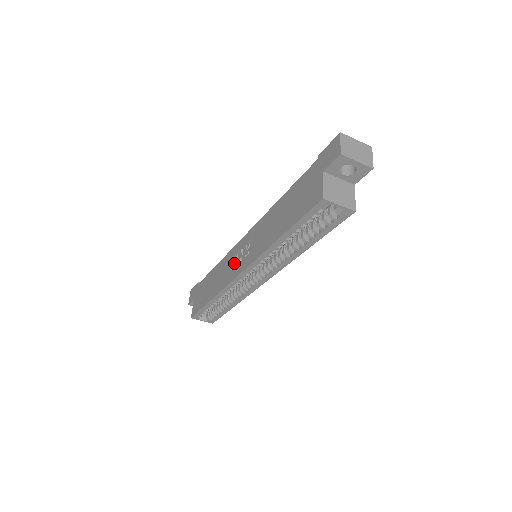
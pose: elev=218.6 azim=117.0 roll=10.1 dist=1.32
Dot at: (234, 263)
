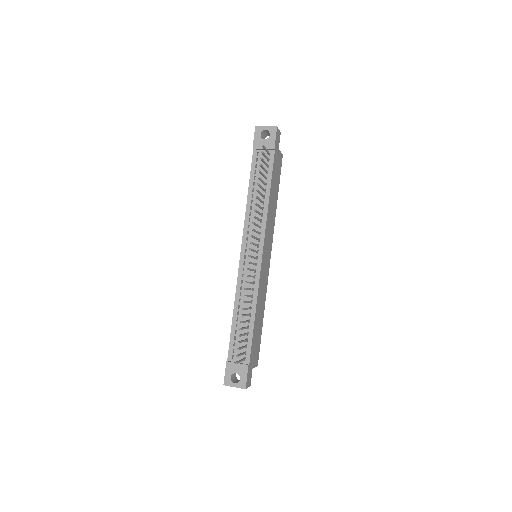
Dot at: occluded
